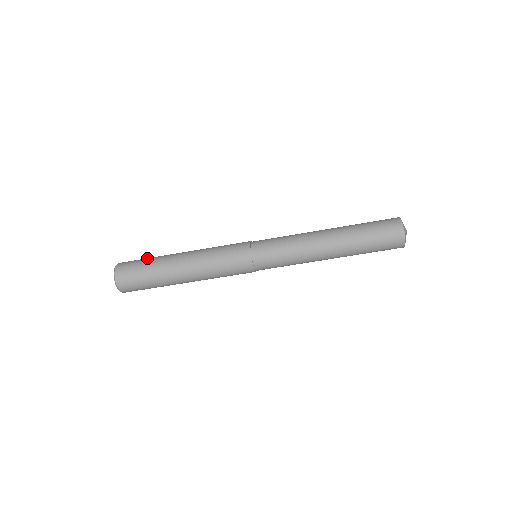
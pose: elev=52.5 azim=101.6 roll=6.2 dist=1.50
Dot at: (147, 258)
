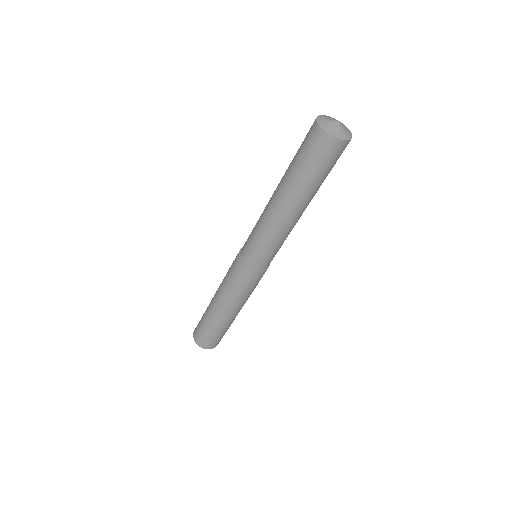
Dot at: occluded
